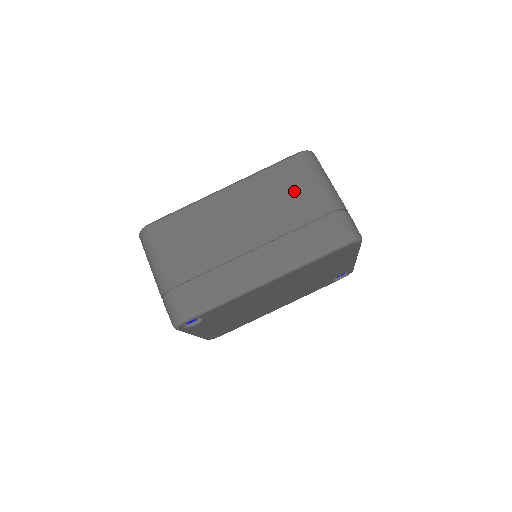
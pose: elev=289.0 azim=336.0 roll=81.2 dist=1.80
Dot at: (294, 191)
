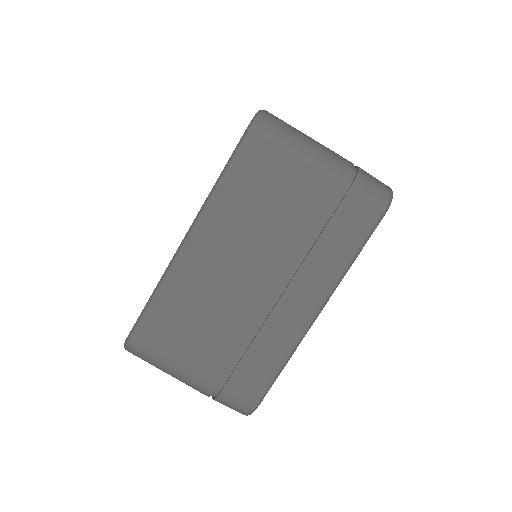
Dot at: (279, 187)
